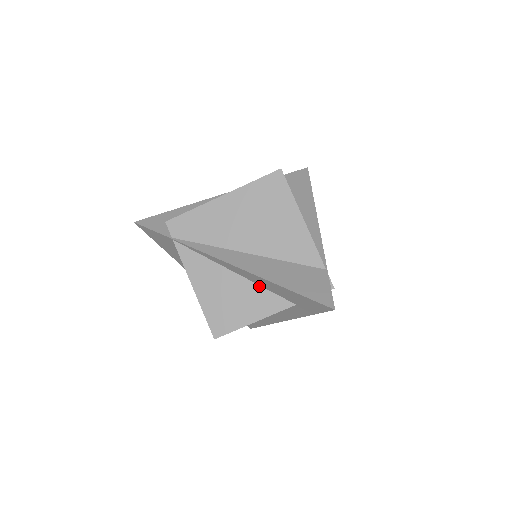
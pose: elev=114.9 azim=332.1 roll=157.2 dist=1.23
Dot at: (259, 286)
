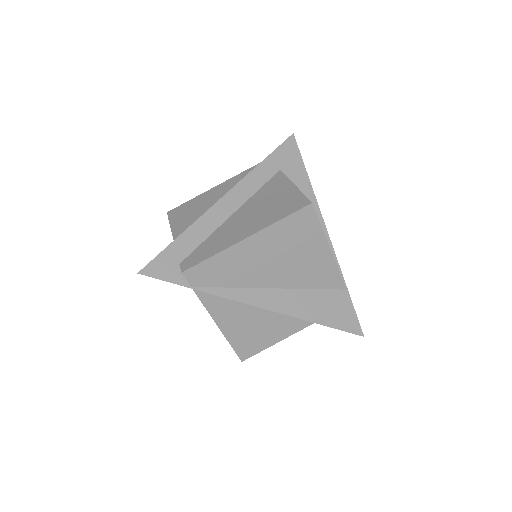
Dot at: occluded
